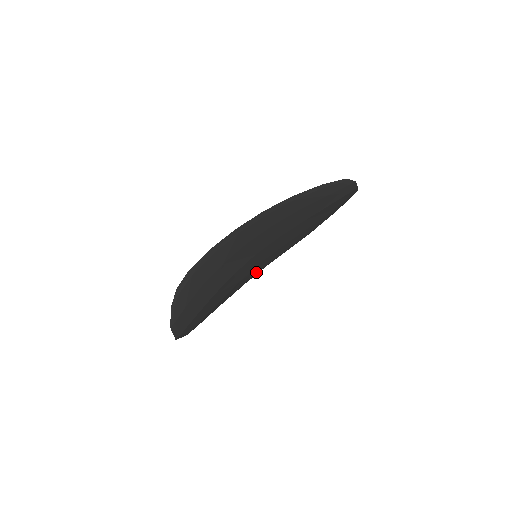
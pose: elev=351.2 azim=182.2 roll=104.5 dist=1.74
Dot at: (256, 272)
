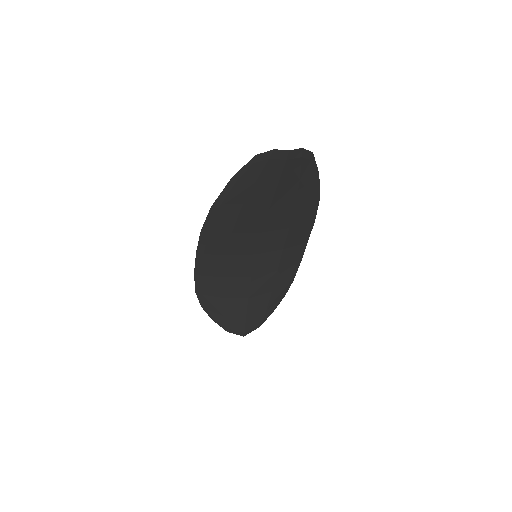
Dot at: (296, 253)
